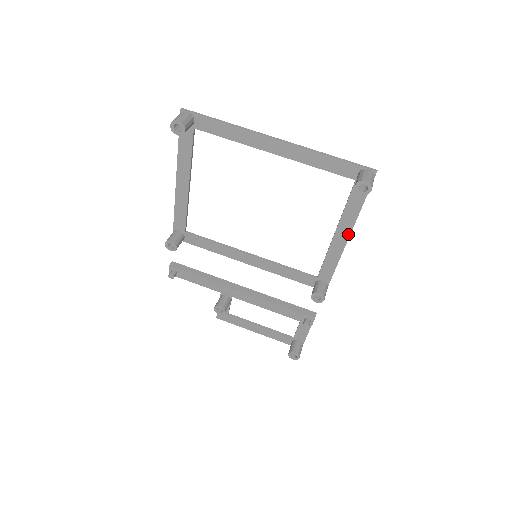
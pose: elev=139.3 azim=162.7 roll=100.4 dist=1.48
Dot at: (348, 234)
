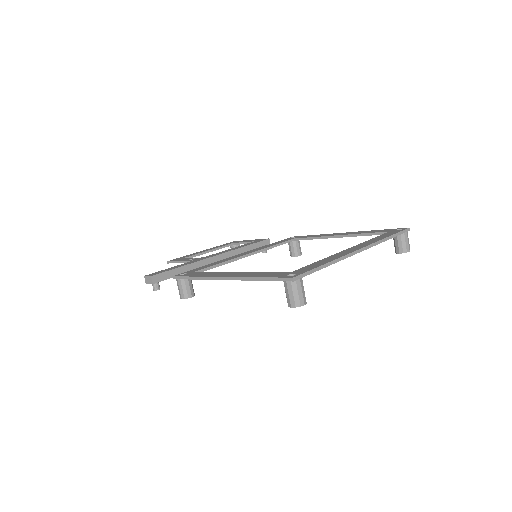
Dot at: occluded
